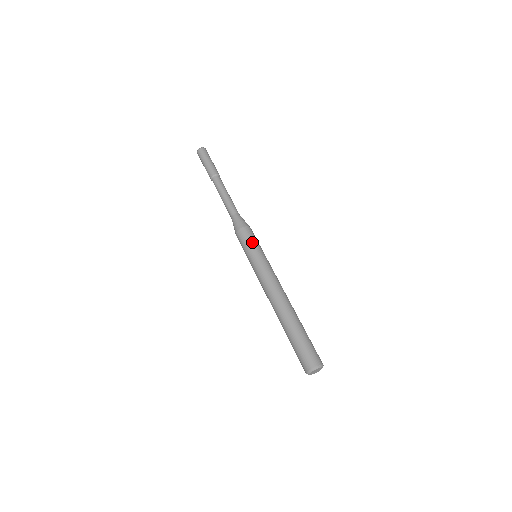
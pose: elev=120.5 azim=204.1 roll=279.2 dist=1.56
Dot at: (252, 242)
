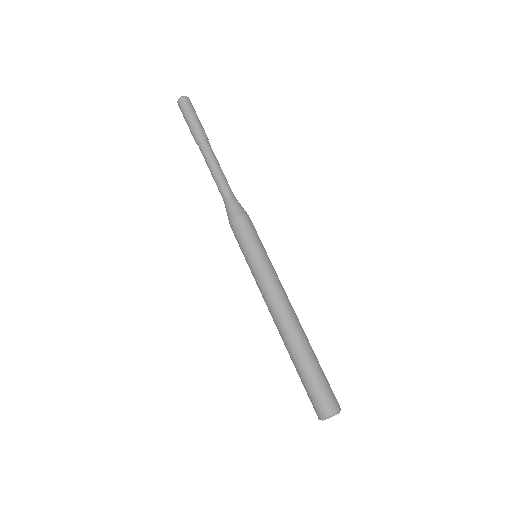
Dot at: (258, 237)
